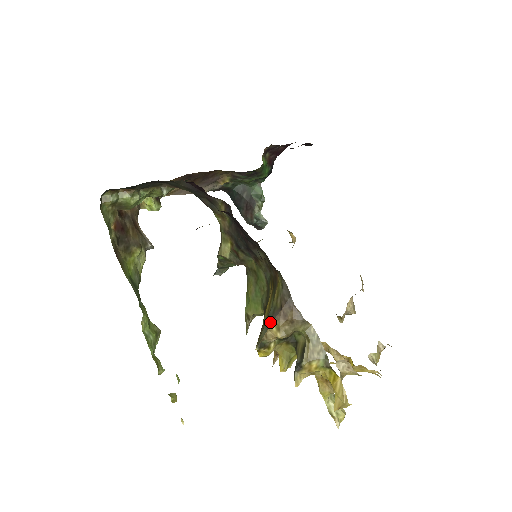
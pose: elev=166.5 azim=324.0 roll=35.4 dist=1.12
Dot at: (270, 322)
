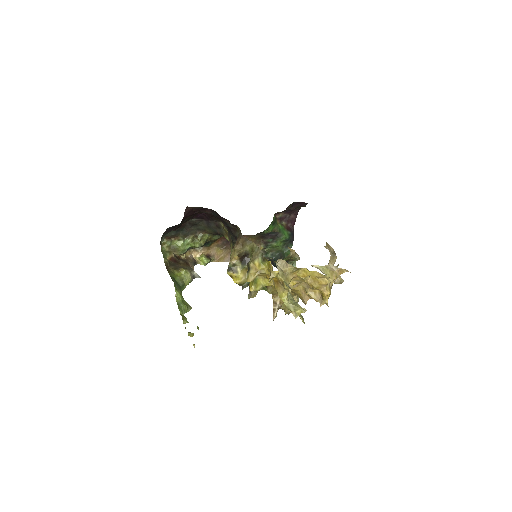
Dot at: (232, 253)
